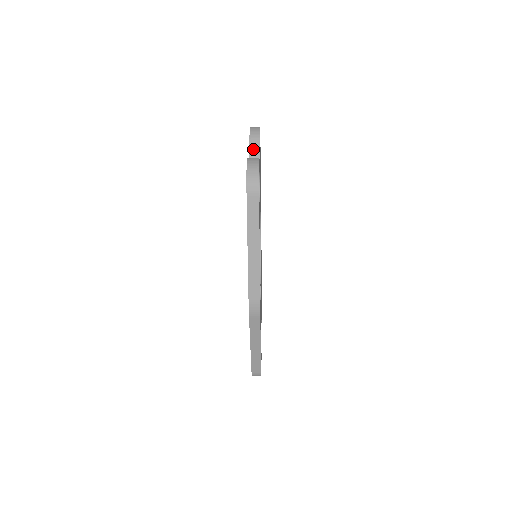
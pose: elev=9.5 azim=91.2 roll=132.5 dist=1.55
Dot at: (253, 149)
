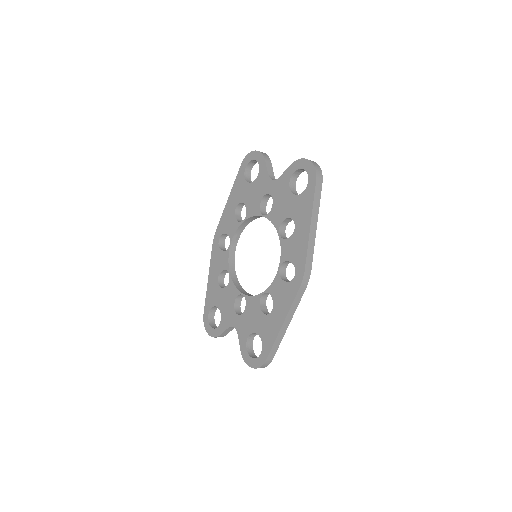
Dot at: (268, 164)
